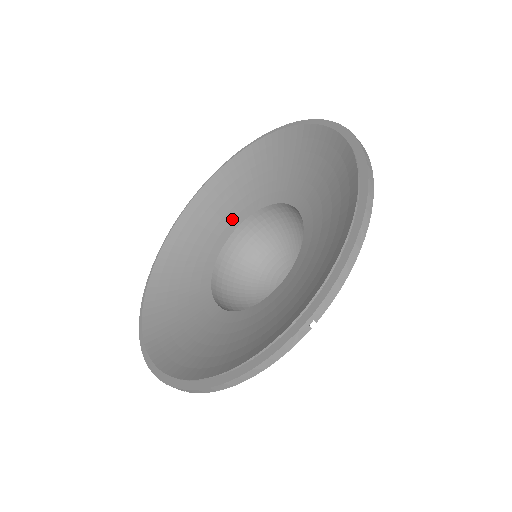
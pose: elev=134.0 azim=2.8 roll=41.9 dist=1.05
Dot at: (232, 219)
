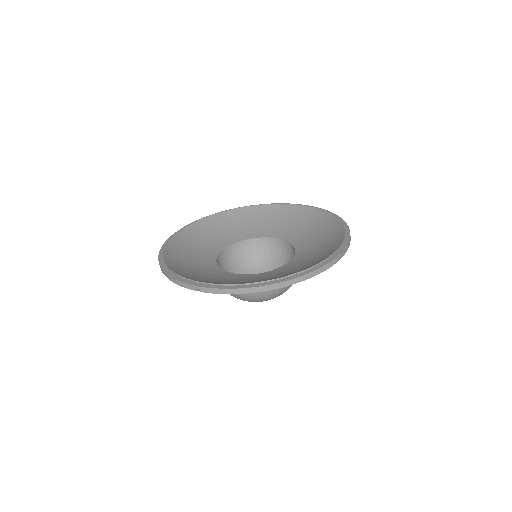
Dot at: (282, 233)
